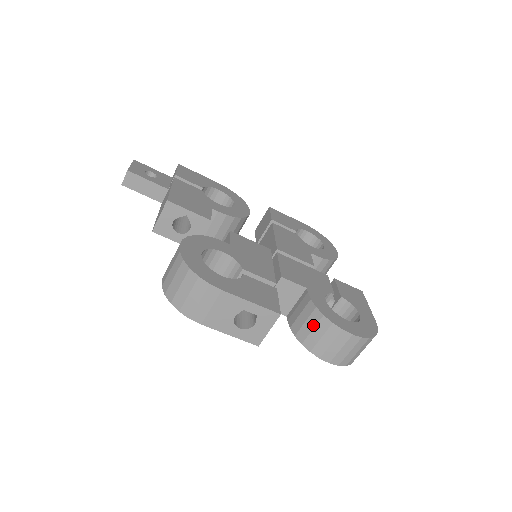
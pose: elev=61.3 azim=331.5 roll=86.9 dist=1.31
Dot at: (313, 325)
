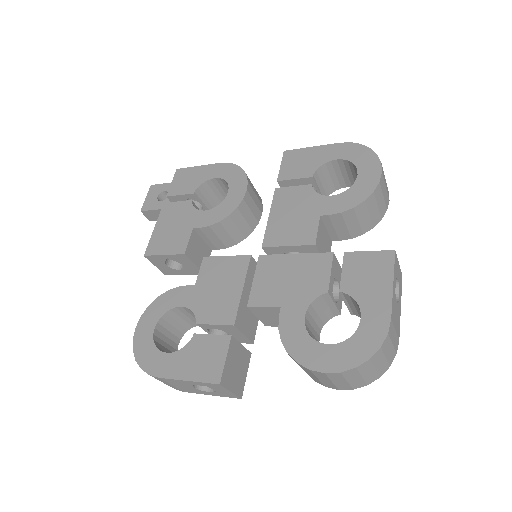
Dot at: occluded
